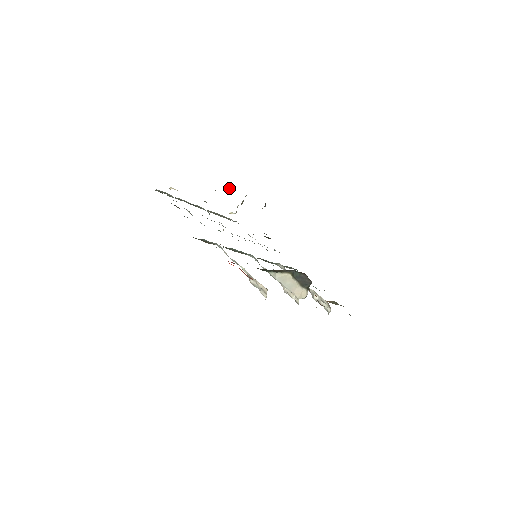
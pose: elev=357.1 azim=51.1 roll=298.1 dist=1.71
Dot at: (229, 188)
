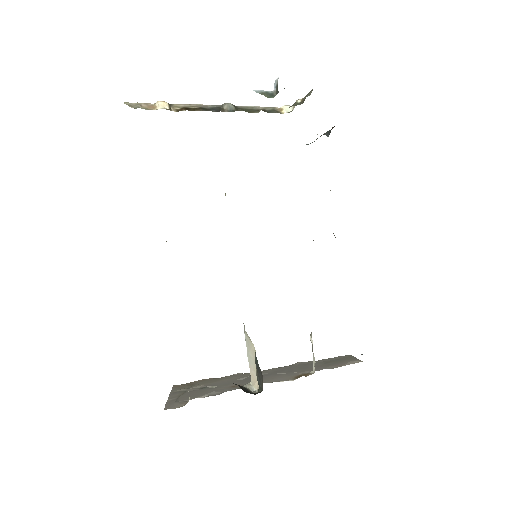
Dot at: (277, 83)
